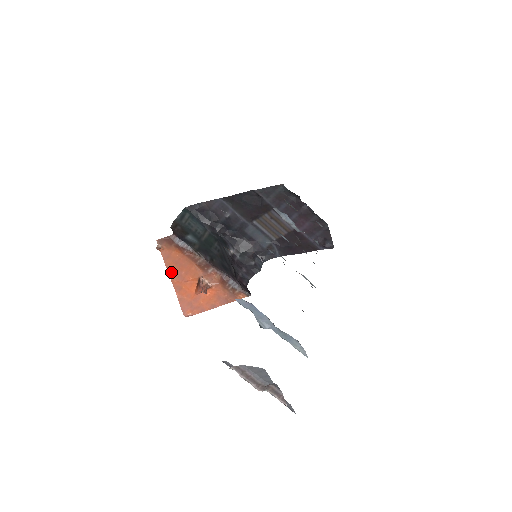
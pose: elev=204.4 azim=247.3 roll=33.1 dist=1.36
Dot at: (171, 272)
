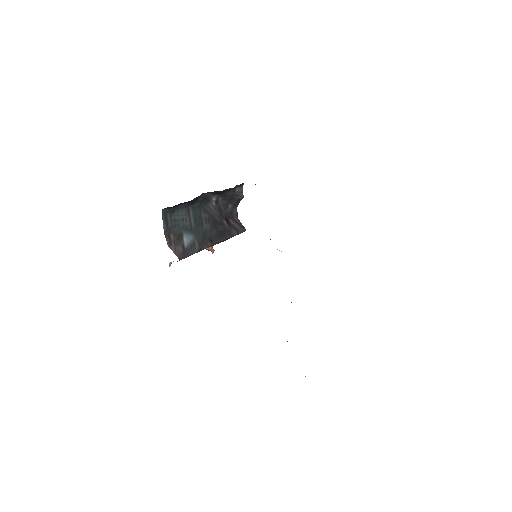
Dot at: occluded
